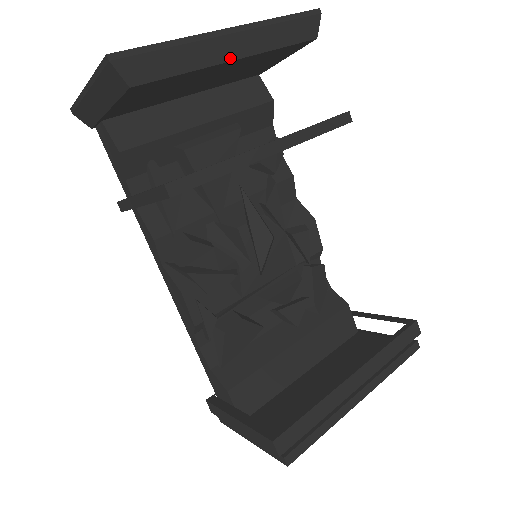
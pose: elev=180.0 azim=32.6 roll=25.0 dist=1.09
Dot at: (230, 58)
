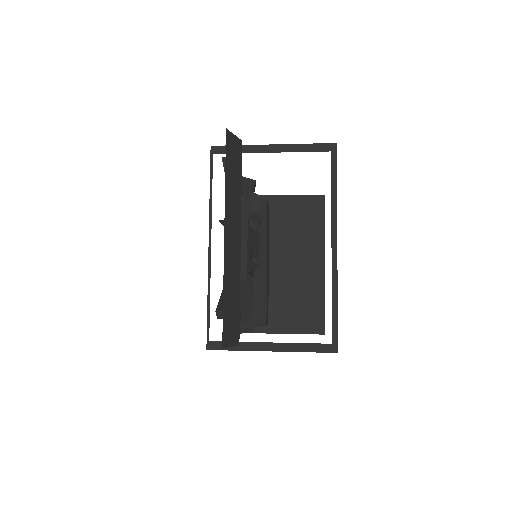
Dot at: occluded
